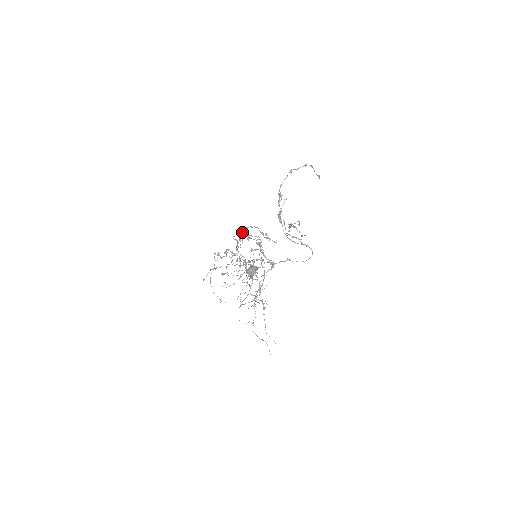
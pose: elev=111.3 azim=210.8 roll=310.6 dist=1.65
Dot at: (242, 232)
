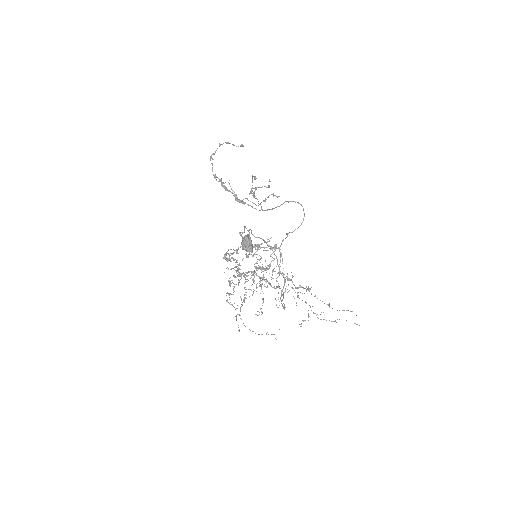
Dot at: occluded
